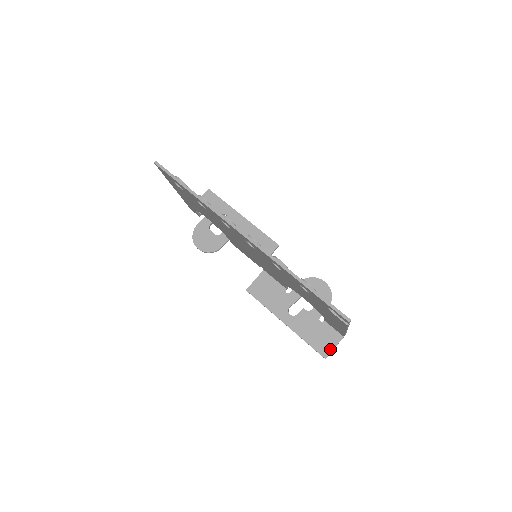
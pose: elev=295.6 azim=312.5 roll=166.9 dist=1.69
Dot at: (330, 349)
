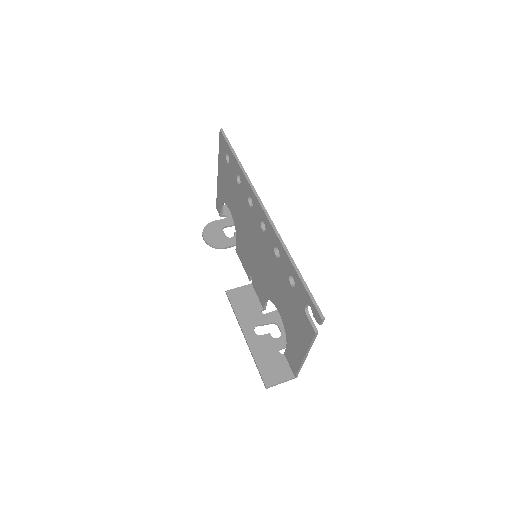
Dot at: (276, 381)
